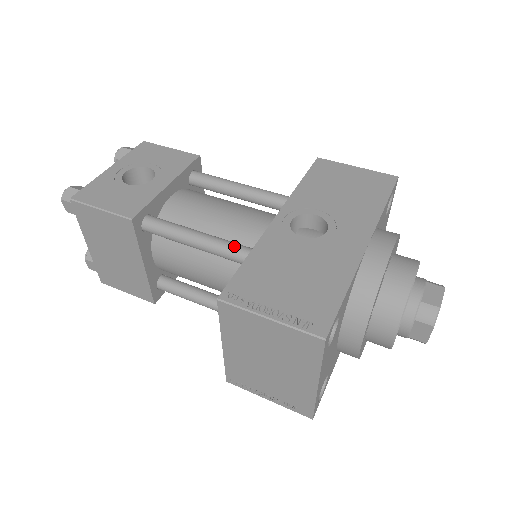
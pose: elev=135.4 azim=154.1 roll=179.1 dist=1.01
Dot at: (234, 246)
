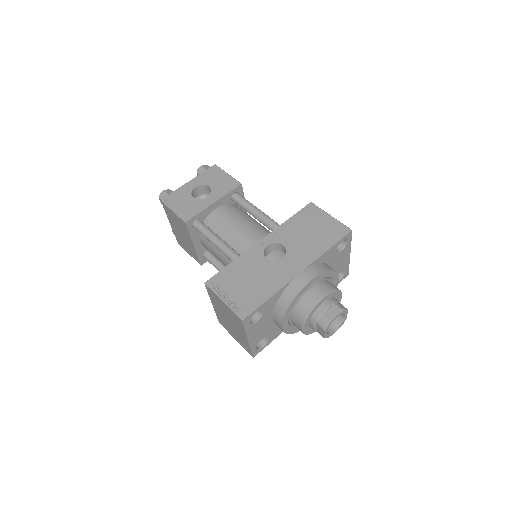
Dot at: (231, 253)
